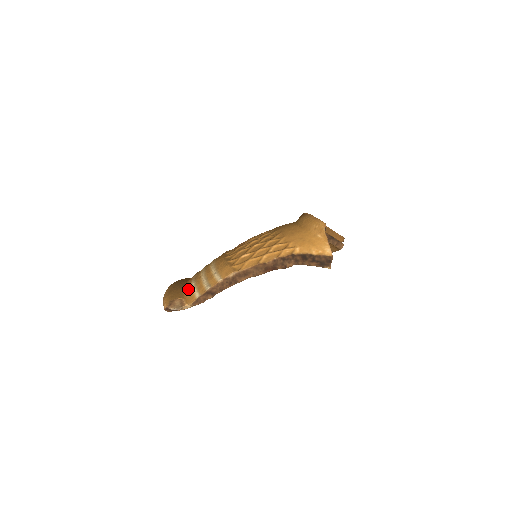
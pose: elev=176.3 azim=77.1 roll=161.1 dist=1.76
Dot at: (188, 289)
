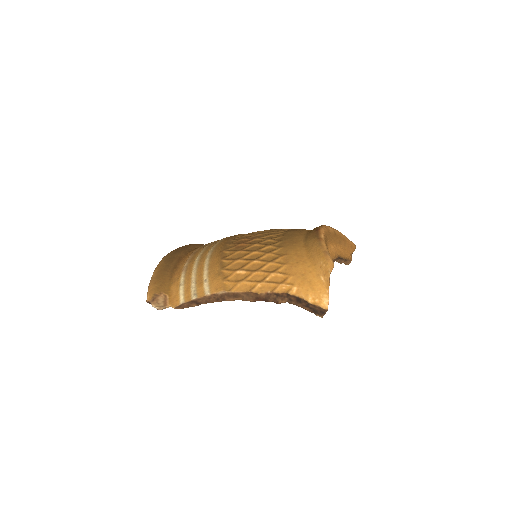
Dot at: (176, 283)
